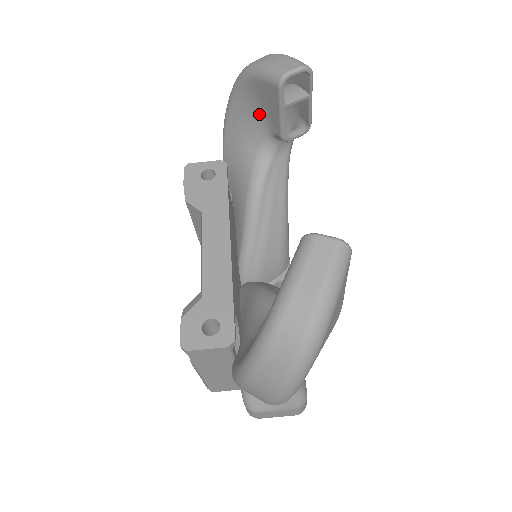
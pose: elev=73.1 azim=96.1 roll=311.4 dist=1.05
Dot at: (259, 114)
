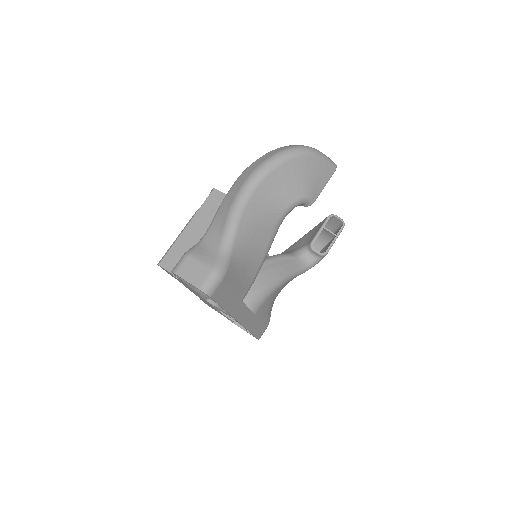
Dot at: (306, 240)
